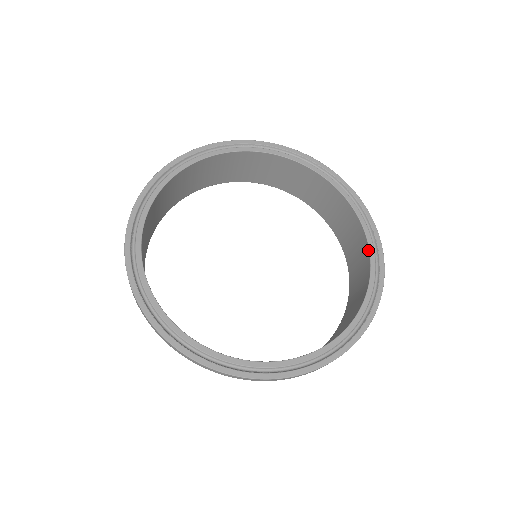
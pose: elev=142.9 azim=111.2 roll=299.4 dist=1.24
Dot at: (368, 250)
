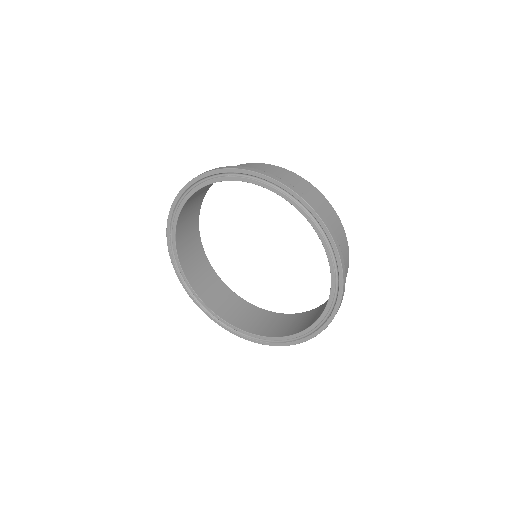
Dot at: (324, 309)
